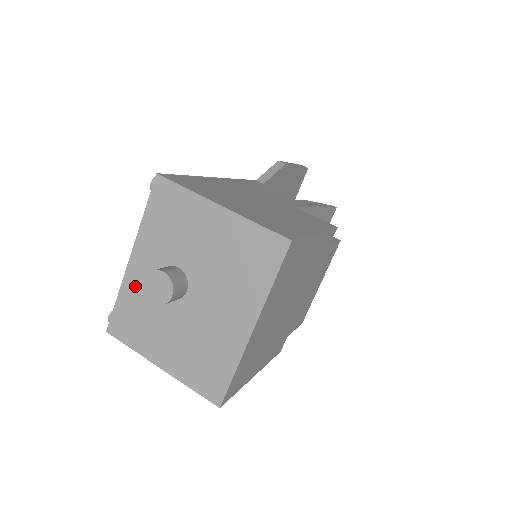
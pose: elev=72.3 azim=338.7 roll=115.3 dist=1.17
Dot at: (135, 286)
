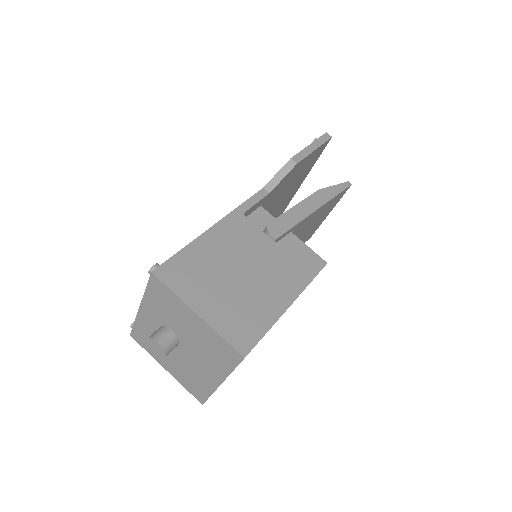
Dot at: (145, 324)
